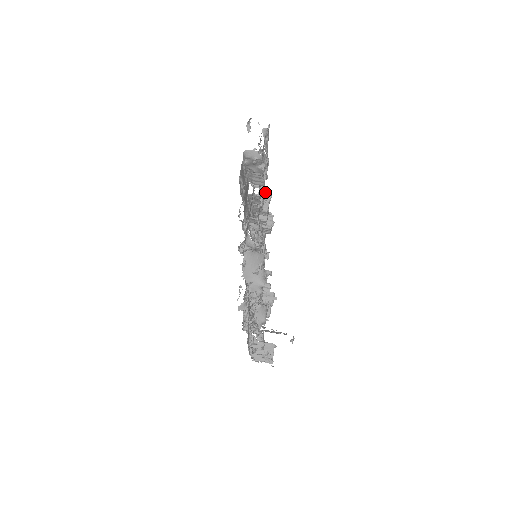
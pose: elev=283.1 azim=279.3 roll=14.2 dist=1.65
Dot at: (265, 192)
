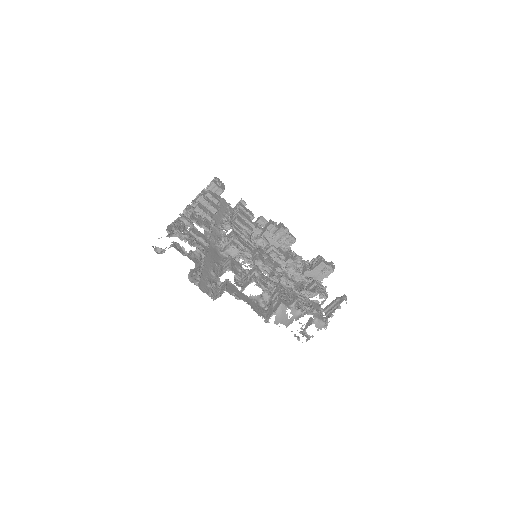
Dot at: (198, 203)
